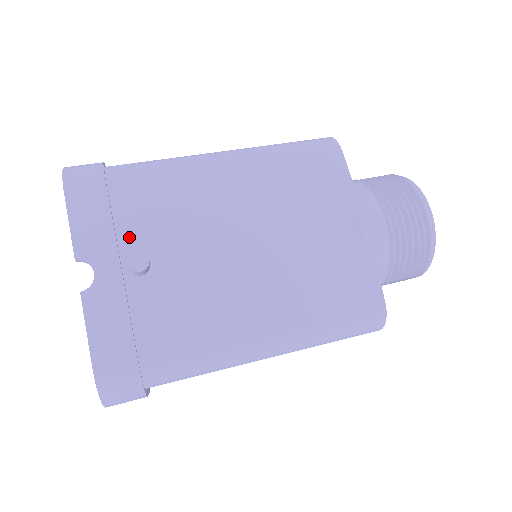
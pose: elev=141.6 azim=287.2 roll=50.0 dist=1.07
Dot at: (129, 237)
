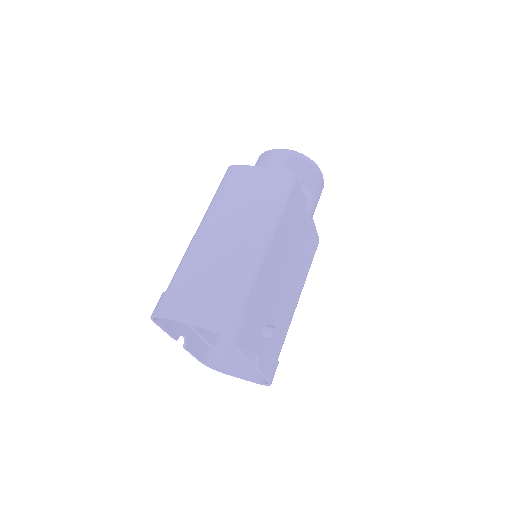
Dot at: (258, 326)
